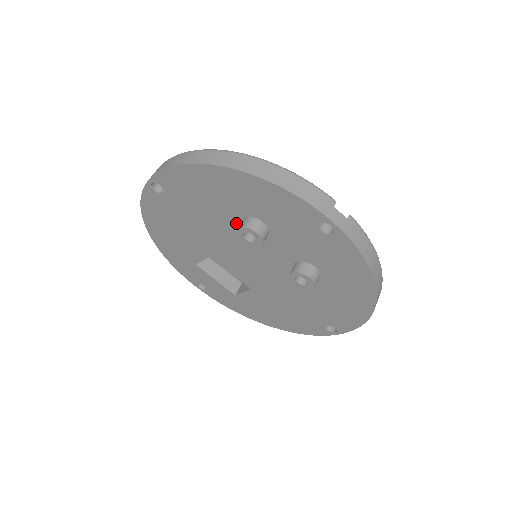
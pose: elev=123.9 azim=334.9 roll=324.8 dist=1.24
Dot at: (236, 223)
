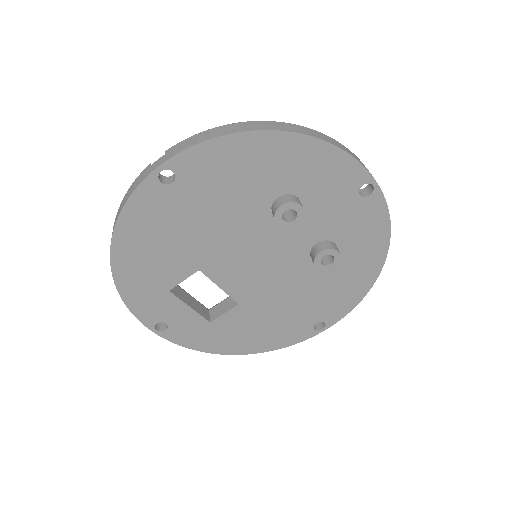
Dot at: (262, 208)
